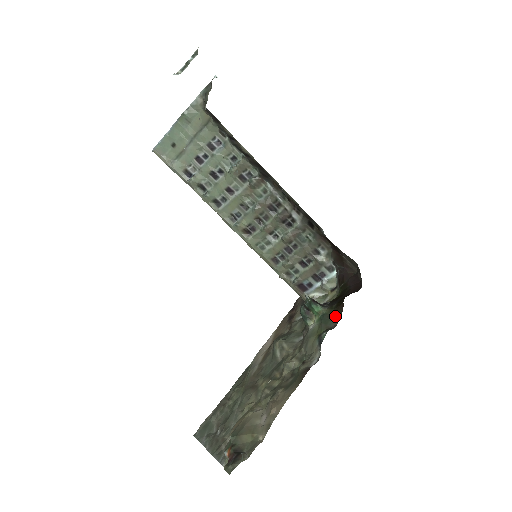
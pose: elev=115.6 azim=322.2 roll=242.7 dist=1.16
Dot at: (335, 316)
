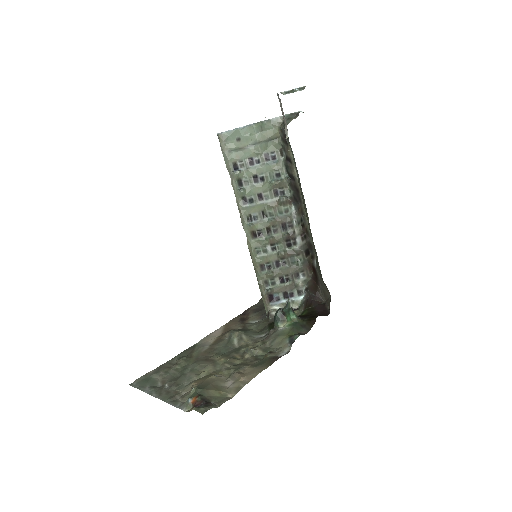
Dot at: (306, 326)
